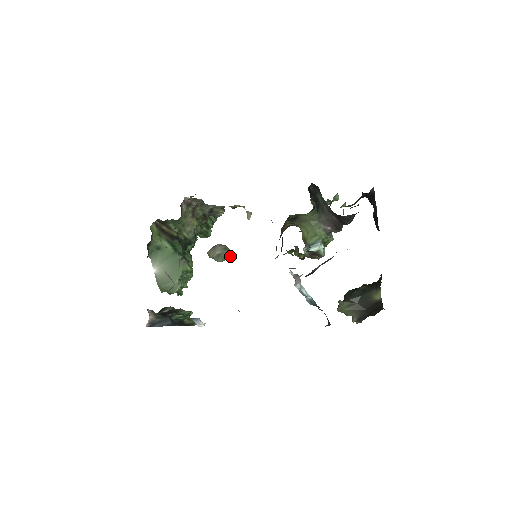
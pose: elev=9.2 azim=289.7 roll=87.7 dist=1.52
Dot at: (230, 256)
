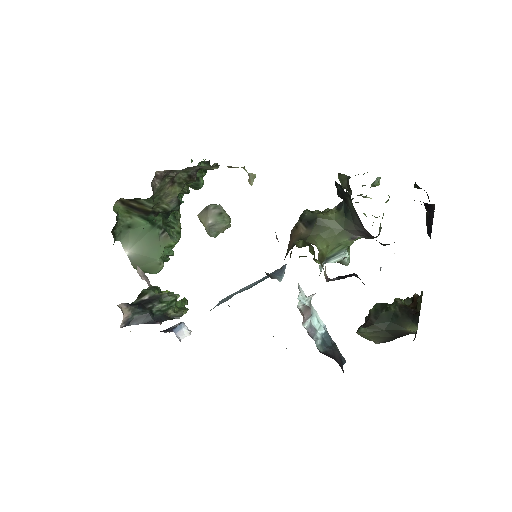
Dot at: (226, 226)
